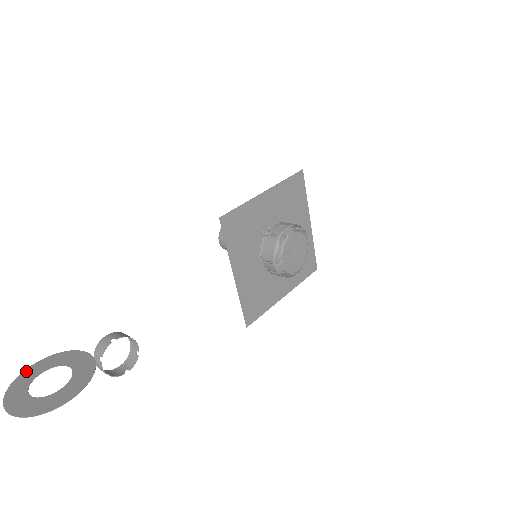
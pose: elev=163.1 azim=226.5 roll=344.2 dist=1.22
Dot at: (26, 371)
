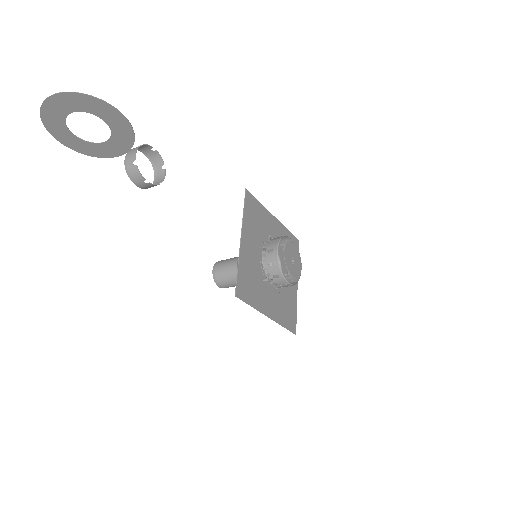
Dot at: (56, 135)
